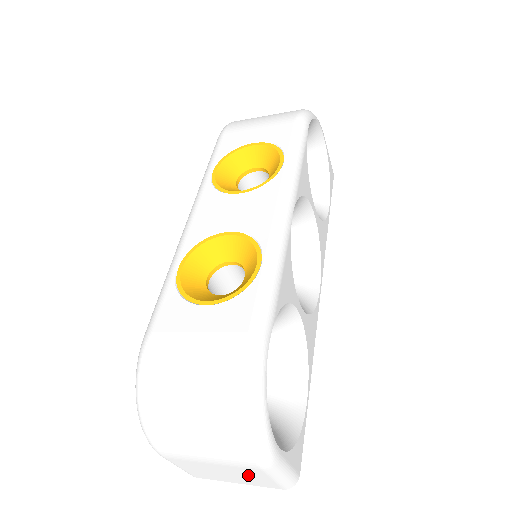
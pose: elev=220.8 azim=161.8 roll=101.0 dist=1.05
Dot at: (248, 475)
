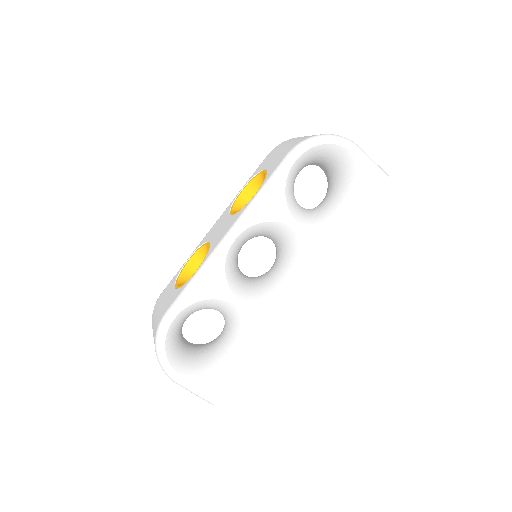
Dot at: occluded
